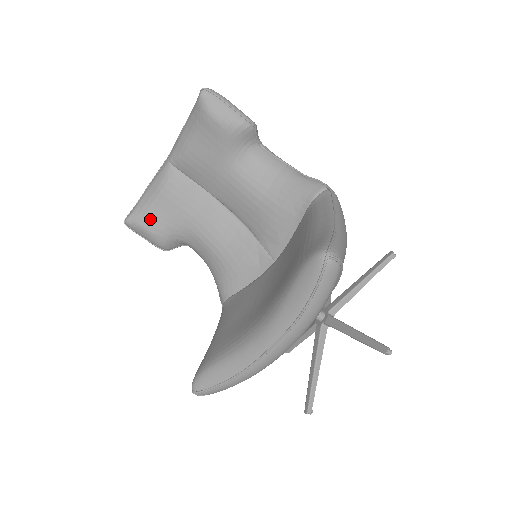
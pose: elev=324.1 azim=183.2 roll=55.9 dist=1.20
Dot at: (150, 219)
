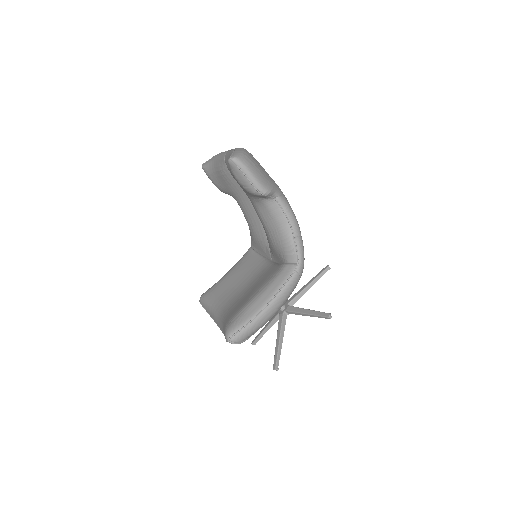
Dot at: (214, 179)
